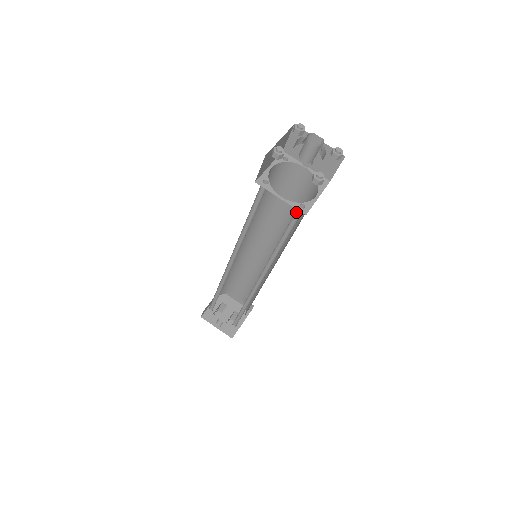
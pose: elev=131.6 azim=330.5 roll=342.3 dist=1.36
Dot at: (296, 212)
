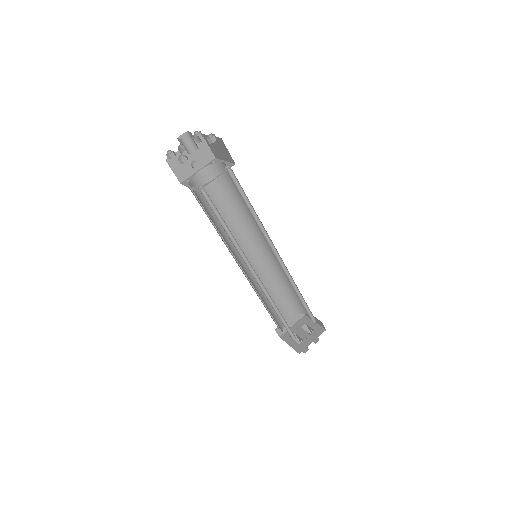
Dot at: (231, 178)
